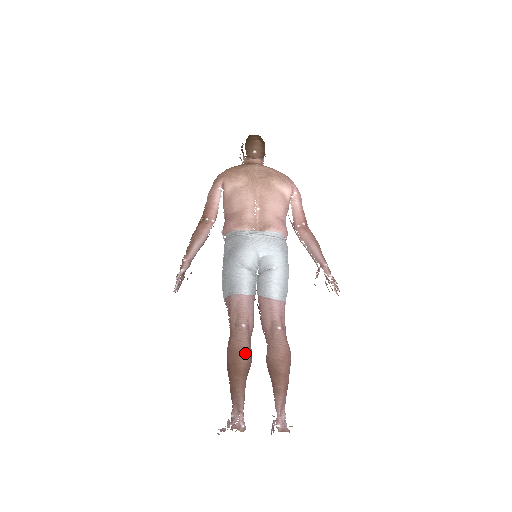
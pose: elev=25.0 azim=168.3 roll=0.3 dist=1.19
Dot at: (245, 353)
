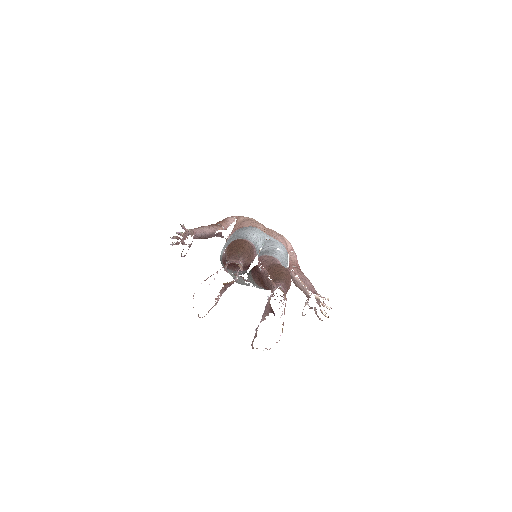
Dot at: (250, 244)
